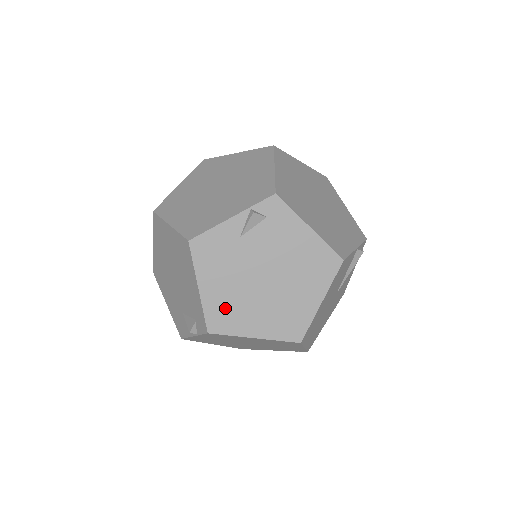
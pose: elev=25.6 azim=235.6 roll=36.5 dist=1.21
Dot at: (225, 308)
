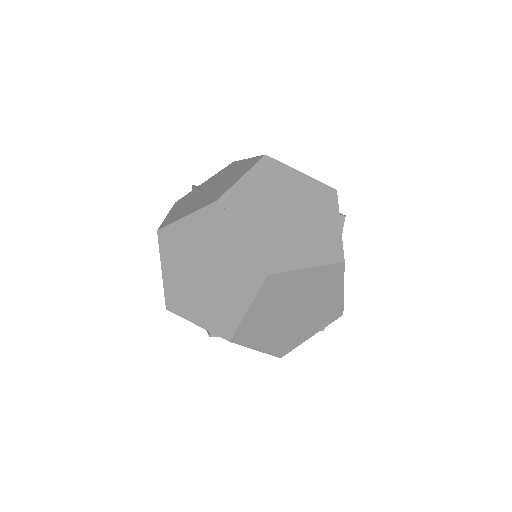
Dot at: occluded
